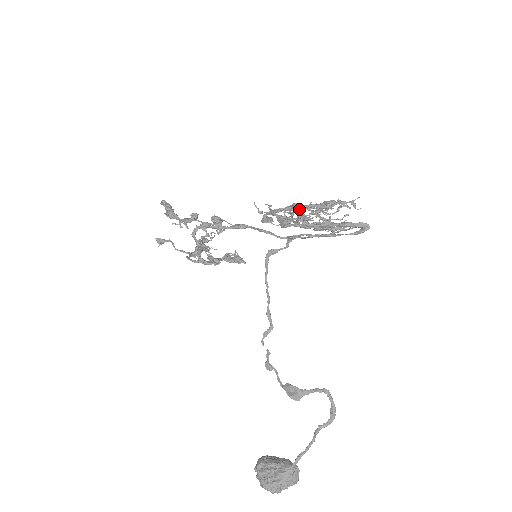
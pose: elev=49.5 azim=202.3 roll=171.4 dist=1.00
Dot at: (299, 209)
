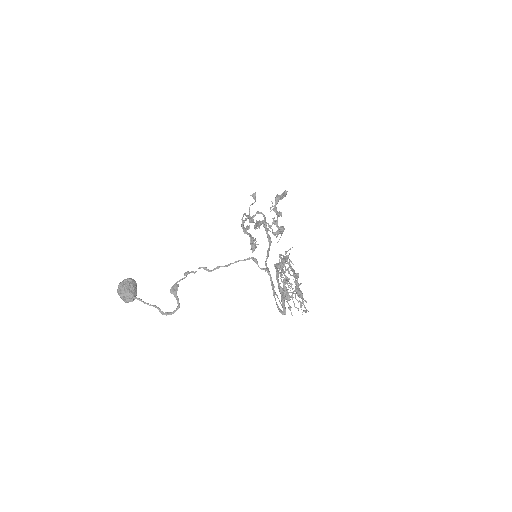
Dot at: (294, 277)
